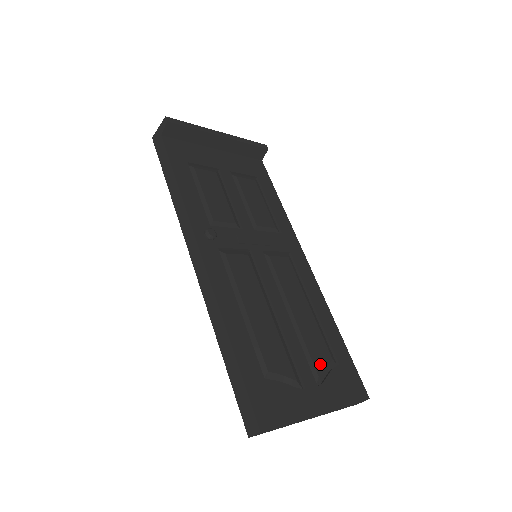
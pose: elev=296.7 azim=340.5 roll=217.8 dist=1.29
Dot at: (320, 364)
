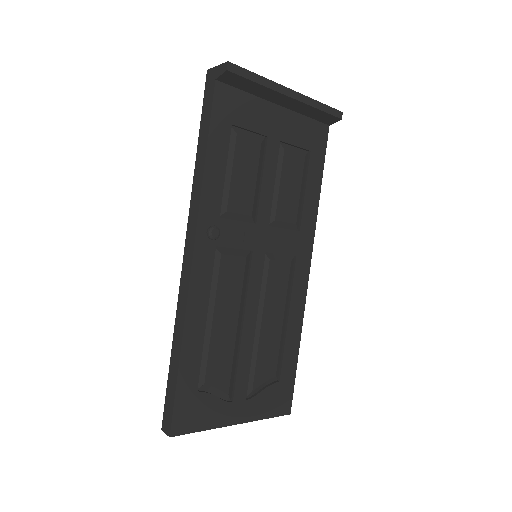
Dot at: (260, 380)
